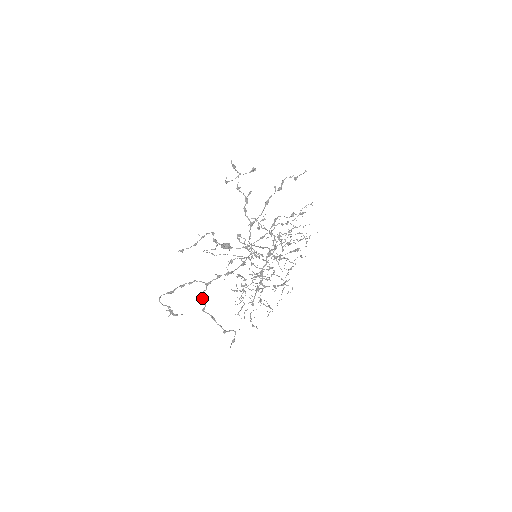
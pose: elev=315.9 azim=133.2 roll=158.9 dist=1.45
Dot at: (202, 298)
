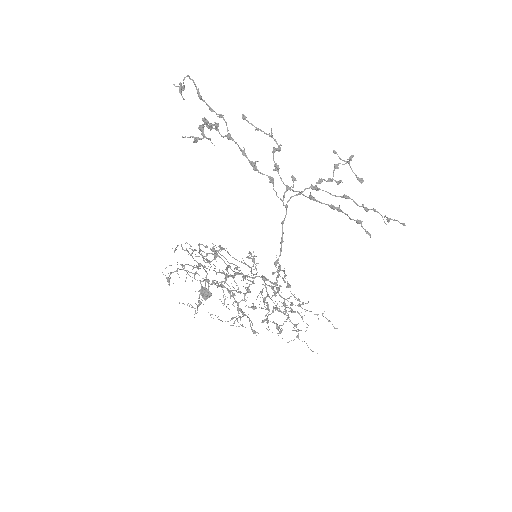
Dot at: occluded
